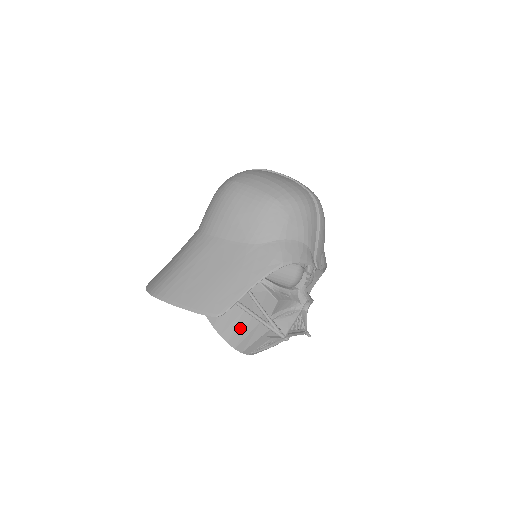
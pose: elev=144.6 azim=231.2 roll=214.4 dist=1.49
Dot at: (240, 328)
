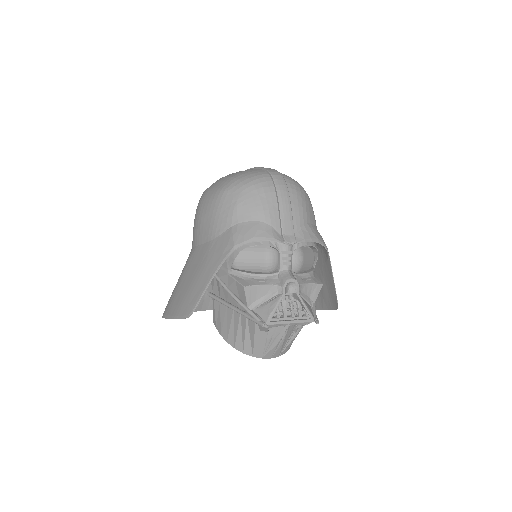
Dot at: (237, 329)
